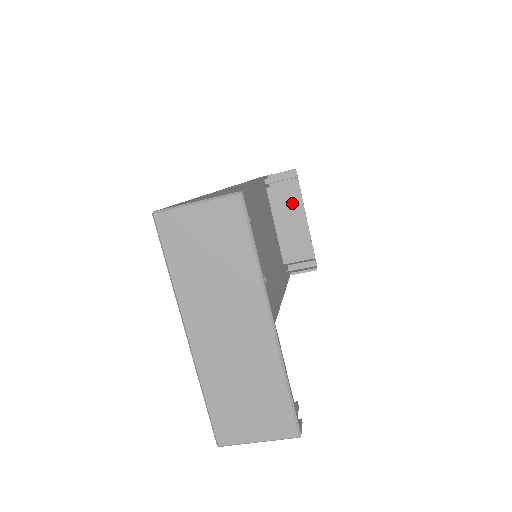
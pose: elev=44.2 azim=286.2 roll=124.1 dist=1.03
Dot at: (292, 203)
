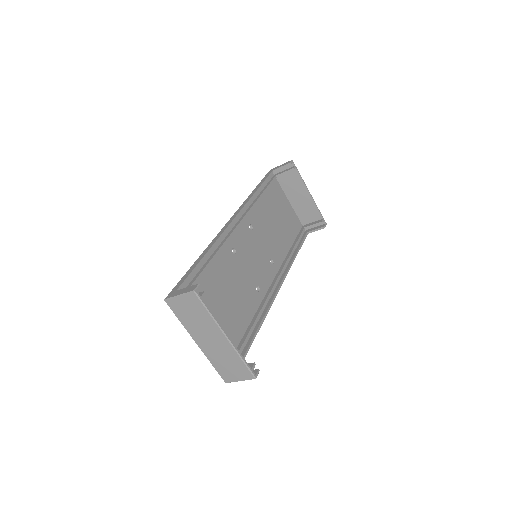
Dot at: (296, 184)
